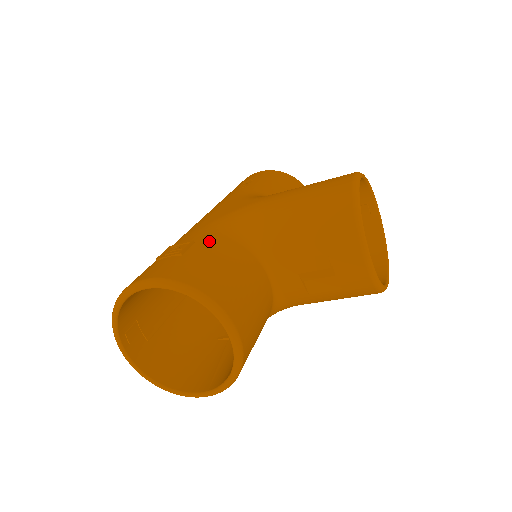
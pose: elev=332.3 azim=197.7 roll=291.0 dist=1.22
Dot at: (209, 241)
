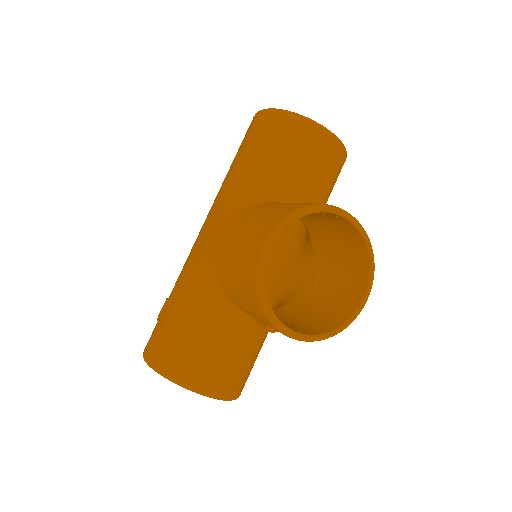
Dot at: (183, 303)
